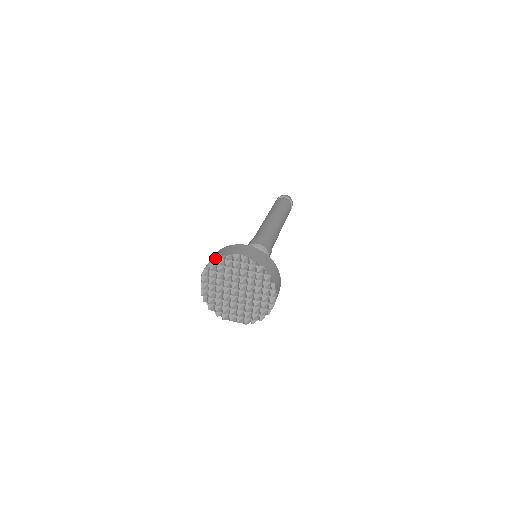
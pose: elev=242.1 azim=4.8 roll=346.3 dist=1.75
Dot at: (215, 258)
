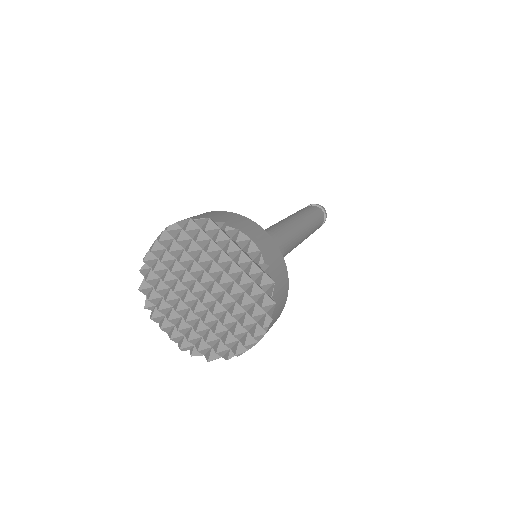
Dot at: (206, 217)
